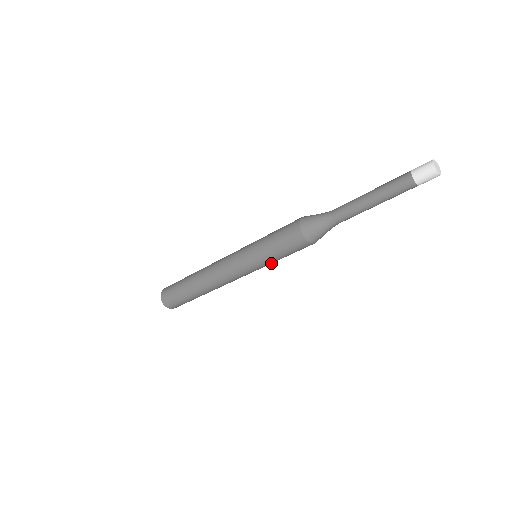
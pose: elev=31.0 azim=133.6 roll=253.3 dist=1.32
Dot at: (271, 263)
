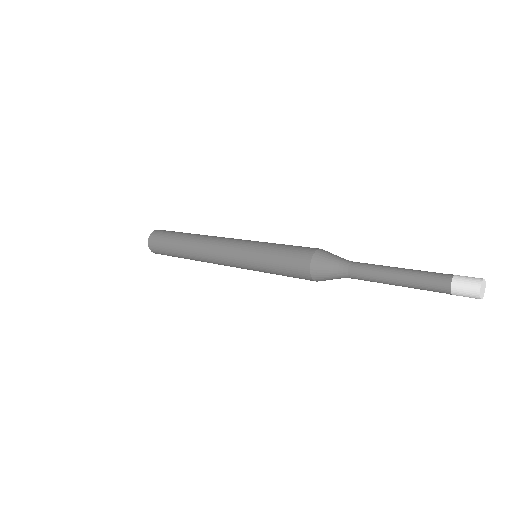
Dot at: occluded
